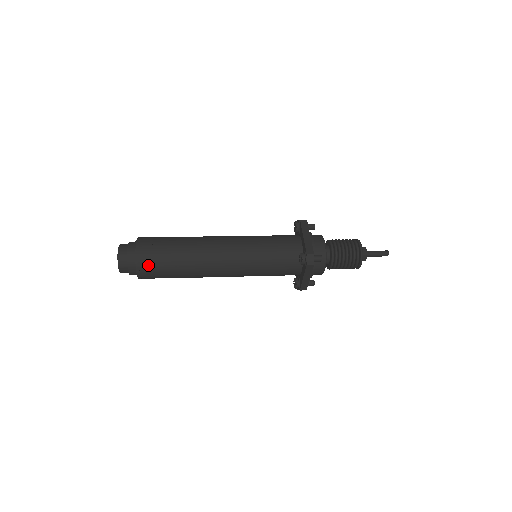
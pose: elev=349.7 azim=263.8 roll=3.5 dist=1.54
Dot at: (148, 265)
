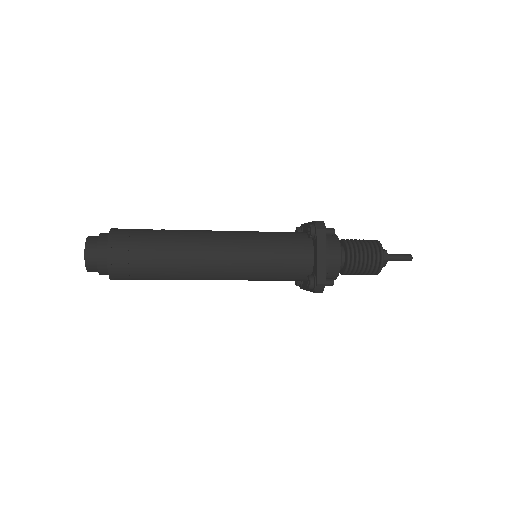
Dot at: (124, 240)
